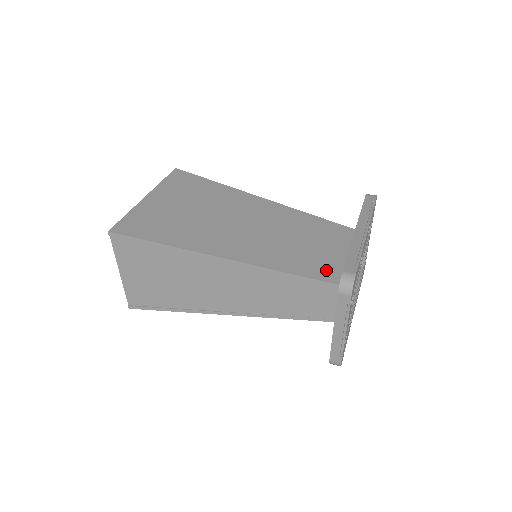
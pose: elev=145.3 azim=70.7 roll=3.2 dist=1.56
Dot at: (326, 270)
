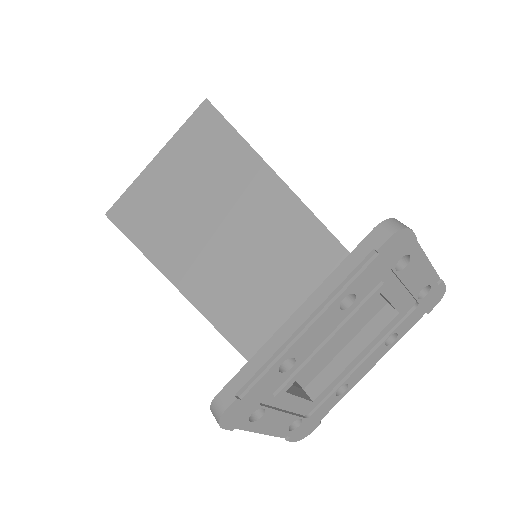
Dot at: occluded
